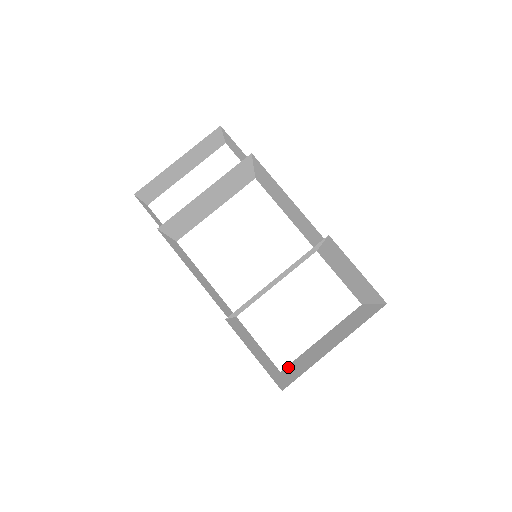
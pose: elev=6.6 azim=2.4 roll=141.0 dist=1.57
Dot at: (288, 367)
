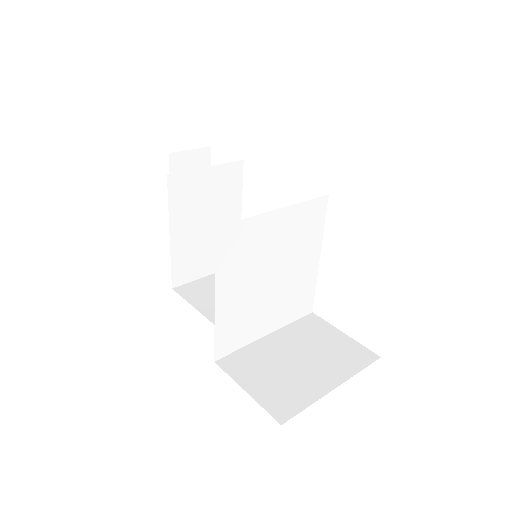
Dot at: occluded
